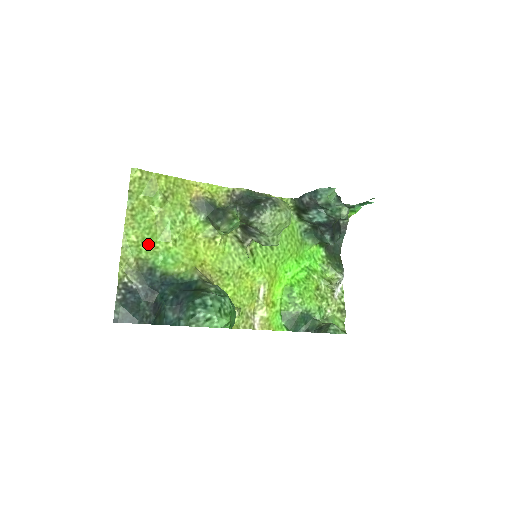
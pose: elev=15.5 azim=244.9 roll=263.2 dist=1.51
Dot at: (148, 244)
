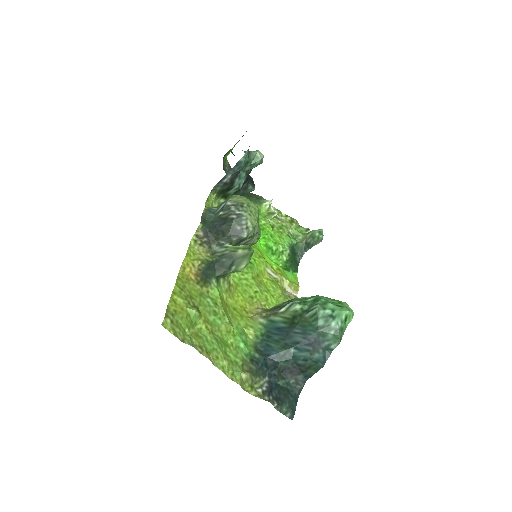
Dot at: (229, 351)
